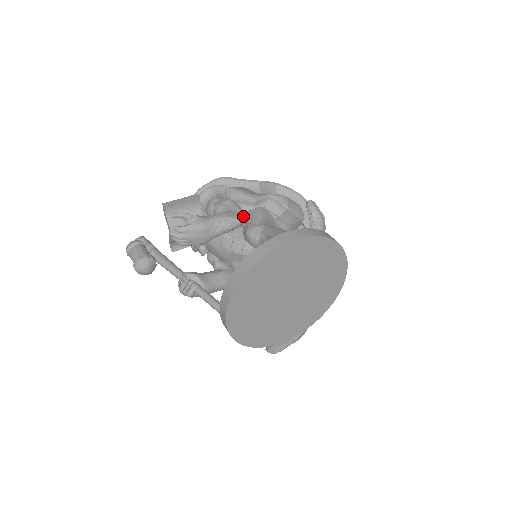
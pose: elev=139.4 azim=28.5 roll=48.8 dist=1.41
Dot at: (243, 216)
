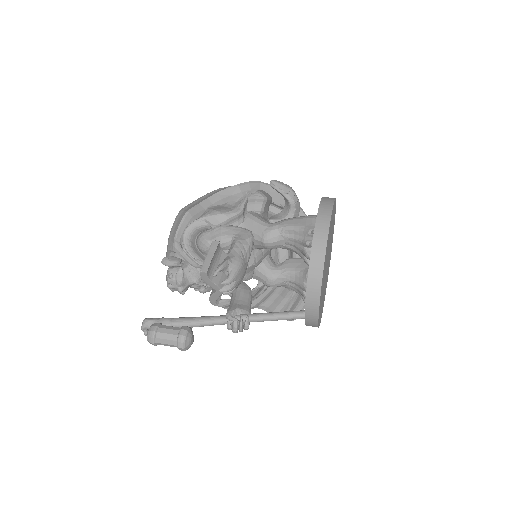
Dot at: (249, 231)
